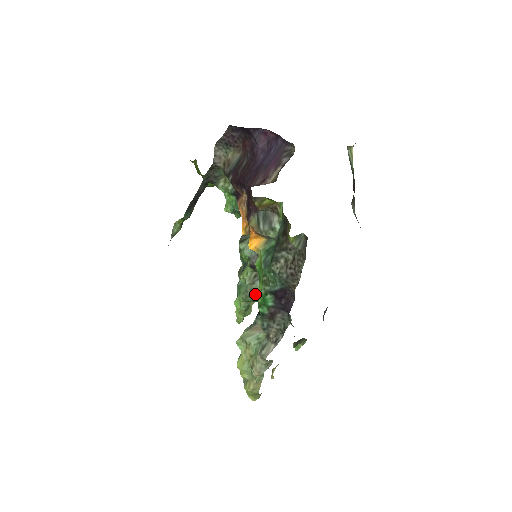
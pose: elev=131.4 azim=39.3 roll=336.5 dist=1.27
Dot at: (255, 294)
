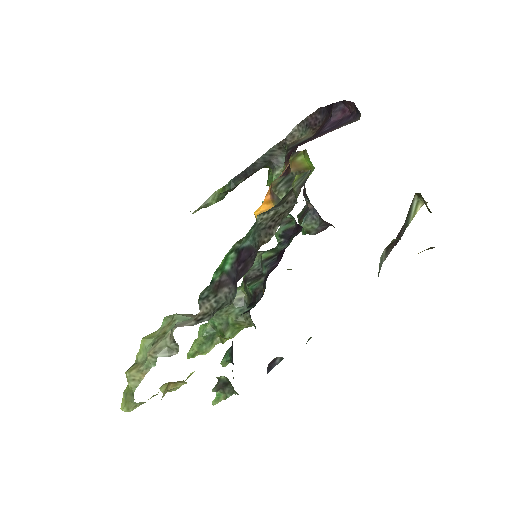
Dot at: (226, 320)
